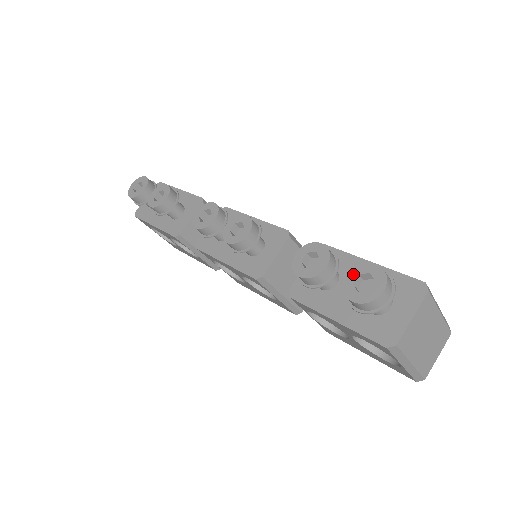
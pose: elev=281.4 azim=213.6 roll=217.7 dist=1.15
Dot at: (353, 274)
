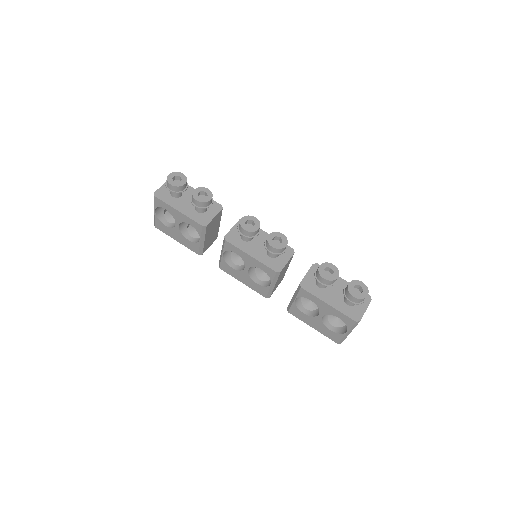
Dot at: (352, 284)
